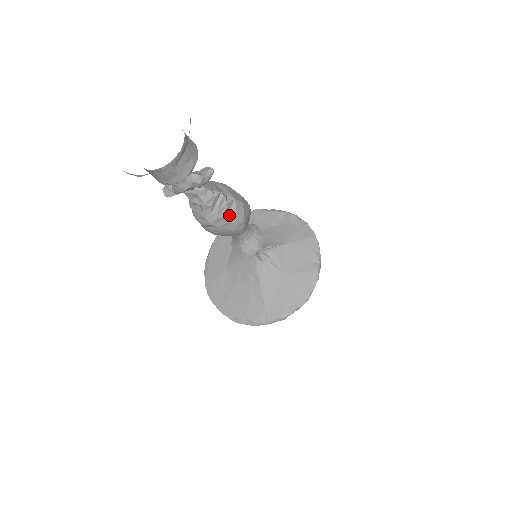
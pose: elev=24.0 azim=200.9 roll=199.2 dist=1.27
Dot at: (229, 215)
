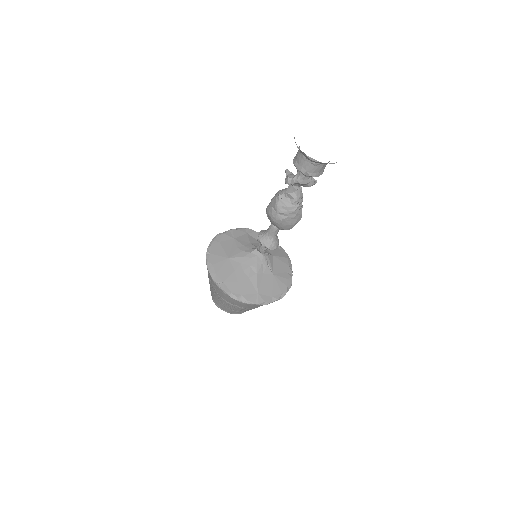
Dot at: (299, 213)
